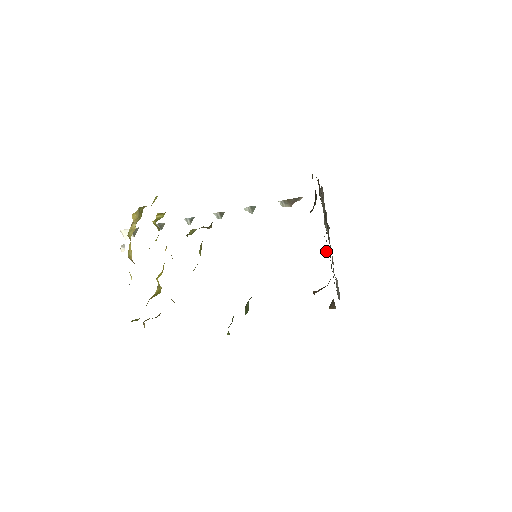
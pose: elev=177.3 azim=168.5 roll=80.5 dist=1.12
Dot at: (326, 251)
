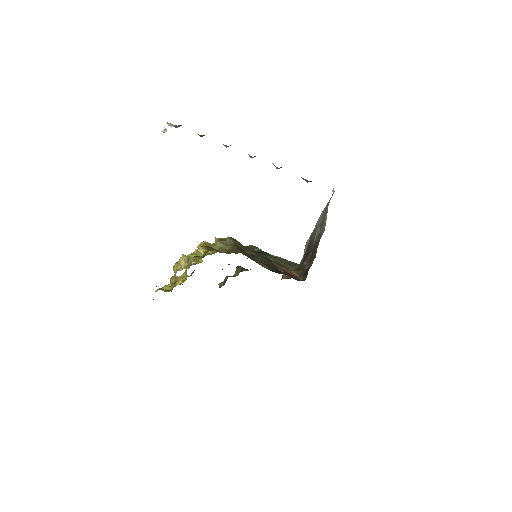
Dot at: occluded
